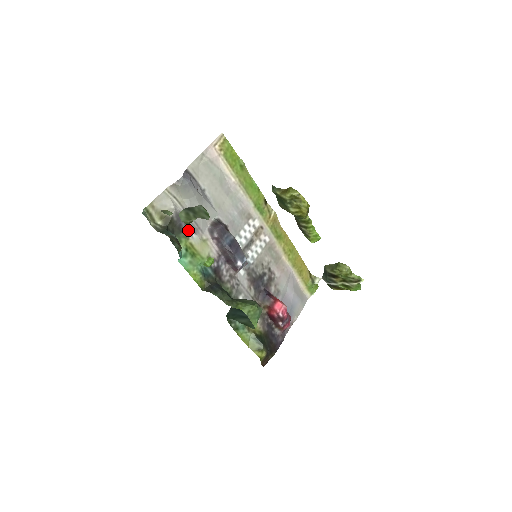
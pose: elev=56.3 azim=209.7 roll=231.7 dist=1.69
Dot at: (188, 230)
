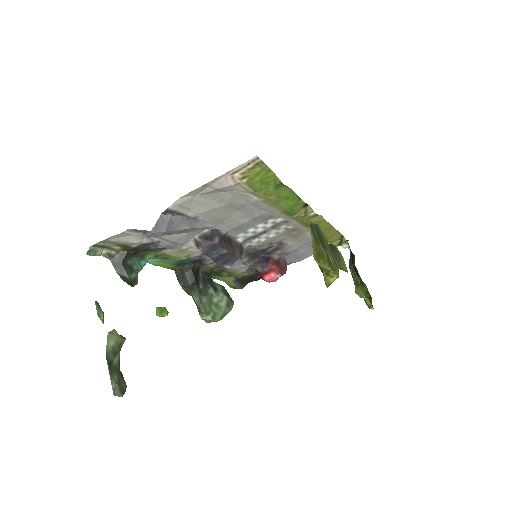
Dot at: (160, 249)
